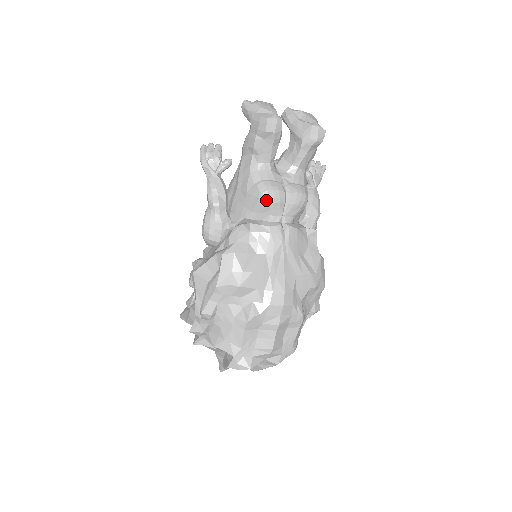
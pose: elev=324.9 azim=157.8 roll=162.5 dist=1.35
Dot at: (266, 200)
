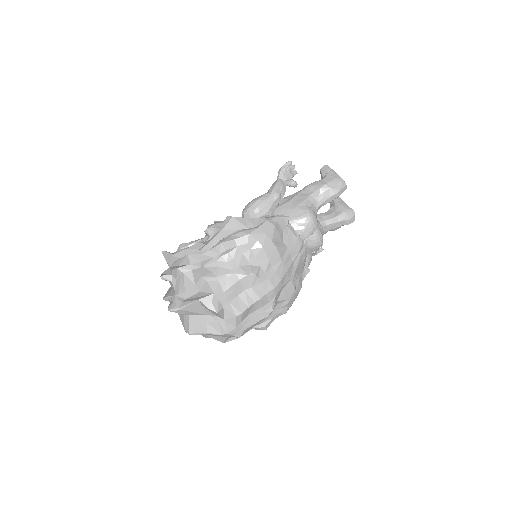
Dot at: (309, 219)
